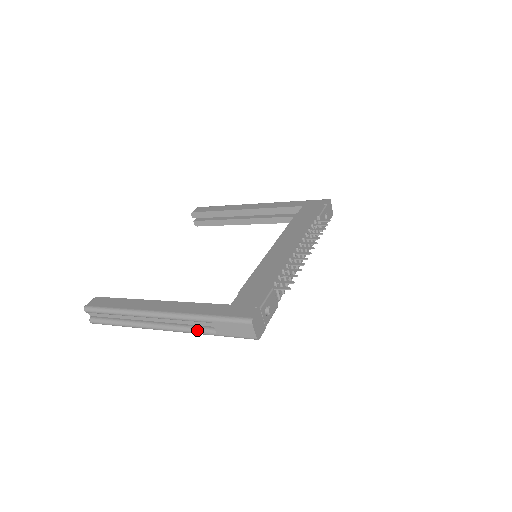
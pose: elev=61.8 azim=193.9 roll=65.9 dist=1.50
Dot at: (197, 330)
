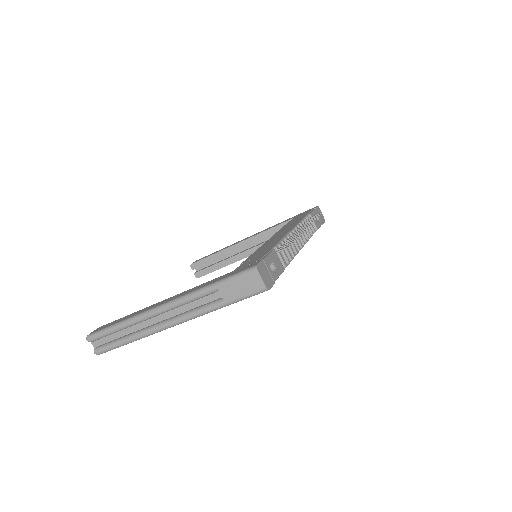
Dot at: (204, 308)
